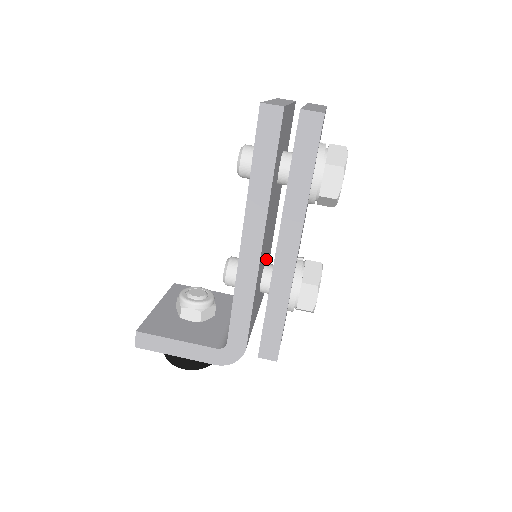
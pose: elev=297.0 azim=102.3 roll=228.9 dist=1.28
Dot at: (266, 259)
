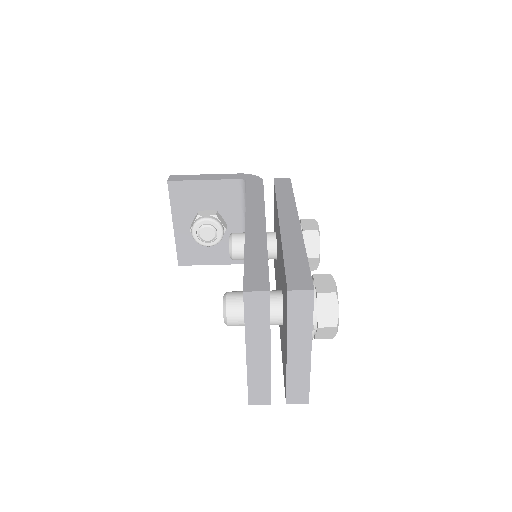
Dot at: occluded
